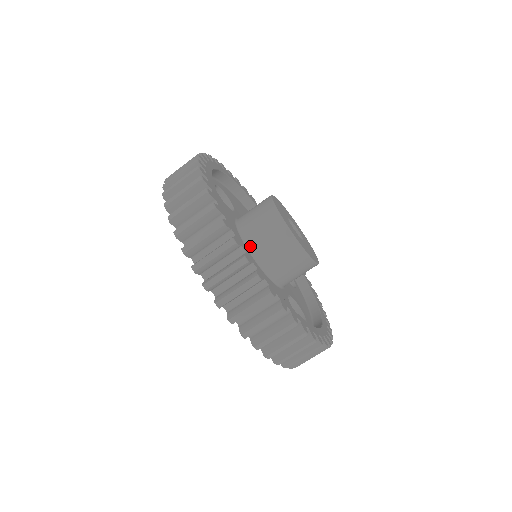
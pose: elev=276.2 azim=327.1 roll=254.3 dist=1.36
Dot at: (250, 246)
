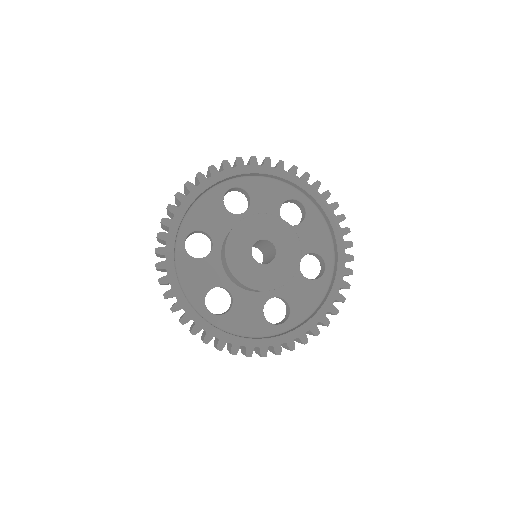
Dot at: (245, 290)
